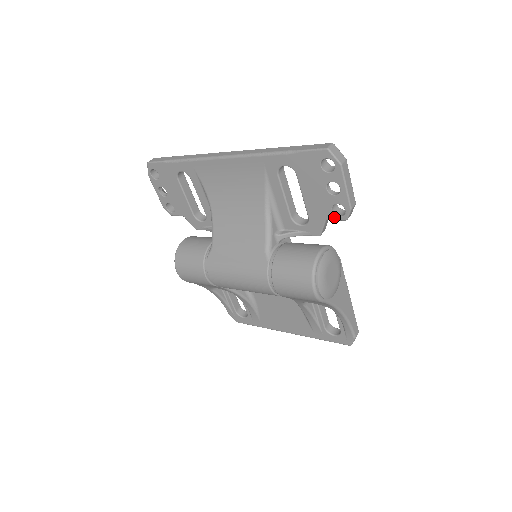
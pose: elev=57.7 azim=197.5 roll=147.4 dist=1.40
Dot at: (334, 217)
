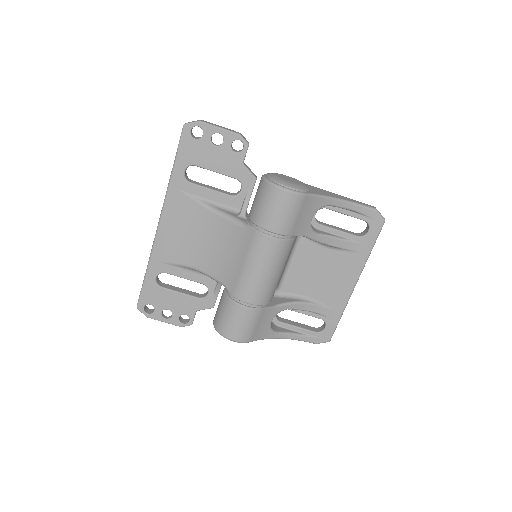
Dot at: (242, 154)
